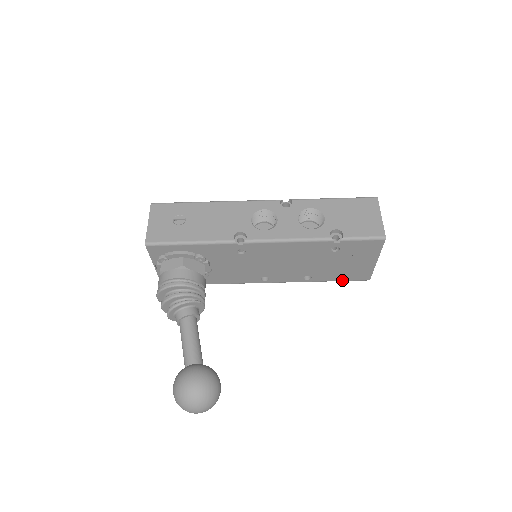
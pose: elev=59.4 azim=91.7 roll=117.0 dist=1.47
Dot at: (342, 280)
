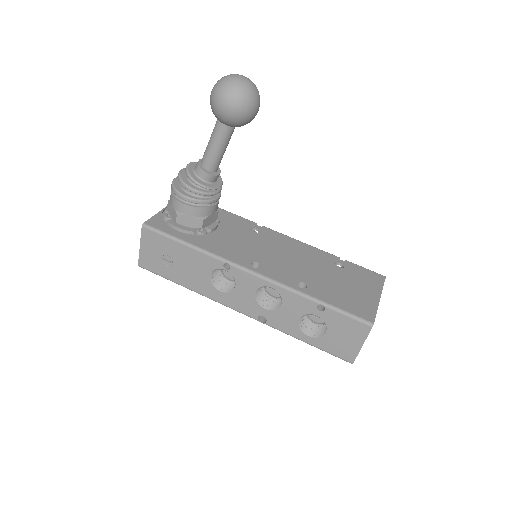
Dot at: (340, 308)
